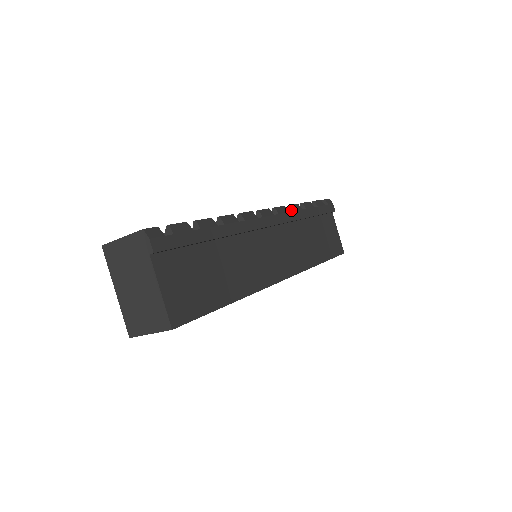
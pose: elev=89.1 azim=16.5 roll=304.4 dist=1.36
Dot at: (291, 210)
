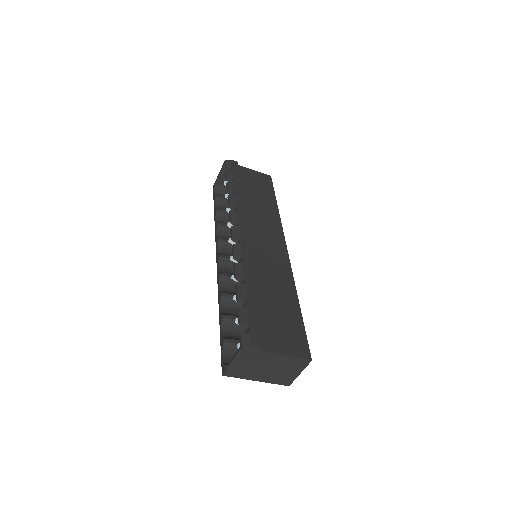
Dot at: (234, 206)
